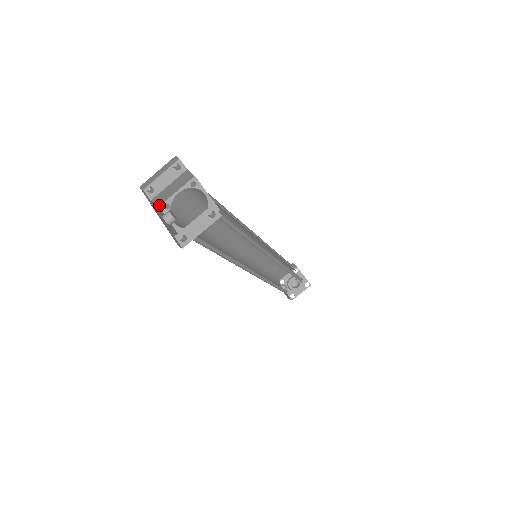
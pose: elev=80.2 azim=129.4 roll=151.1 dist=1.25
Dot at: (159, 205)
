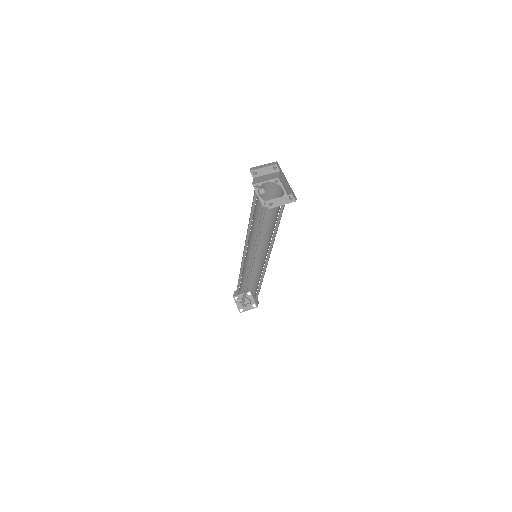
Dot at: (252, 184)
